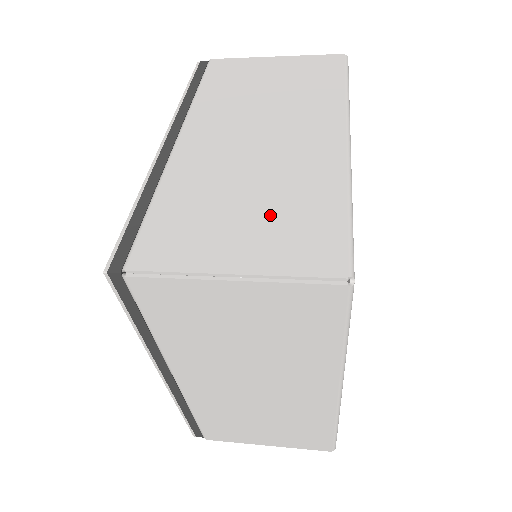
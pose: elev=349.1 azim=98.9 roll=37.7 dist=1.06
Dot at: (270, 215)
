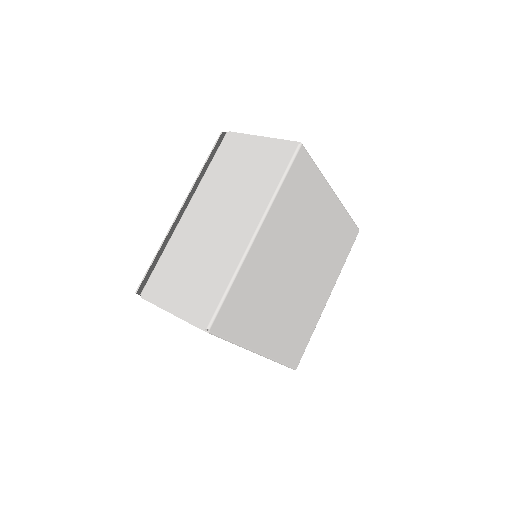
Dot at: (197, 282)
